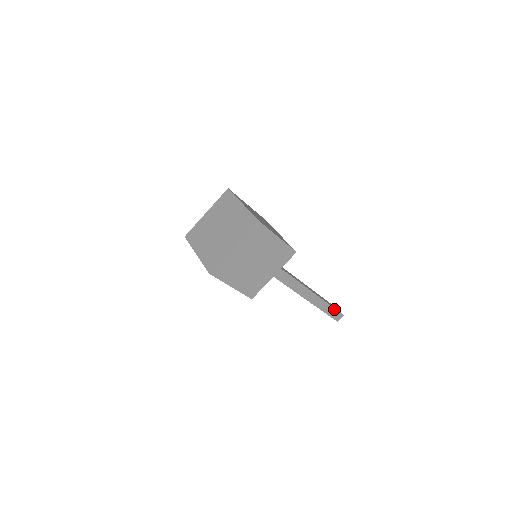
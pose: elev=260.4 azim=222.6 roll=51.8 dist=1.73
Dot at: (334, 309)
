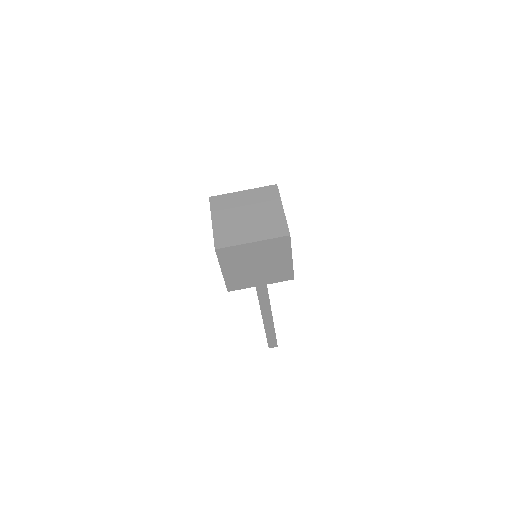
Dot at: occluded
